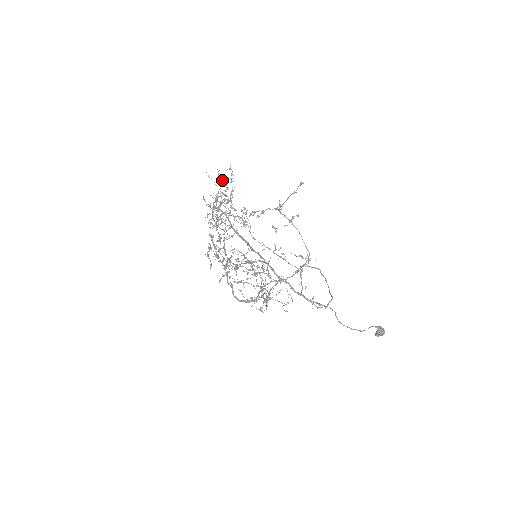
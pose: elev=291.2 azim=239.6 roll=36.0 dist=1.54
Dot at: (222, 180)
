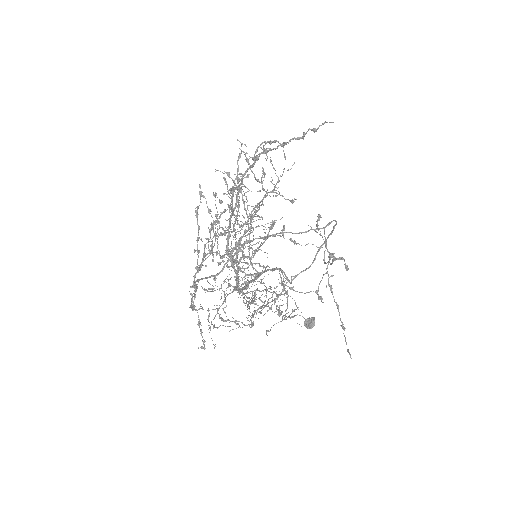
Dot at: occluded
